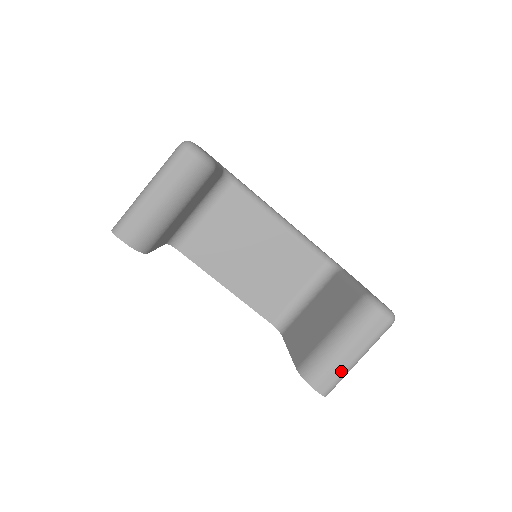
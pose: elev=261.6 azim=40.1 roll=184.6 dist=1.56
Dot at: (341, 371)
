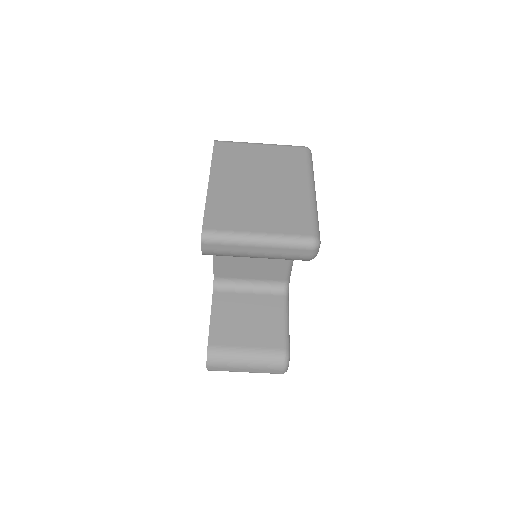
Dot at: (230, 370)
